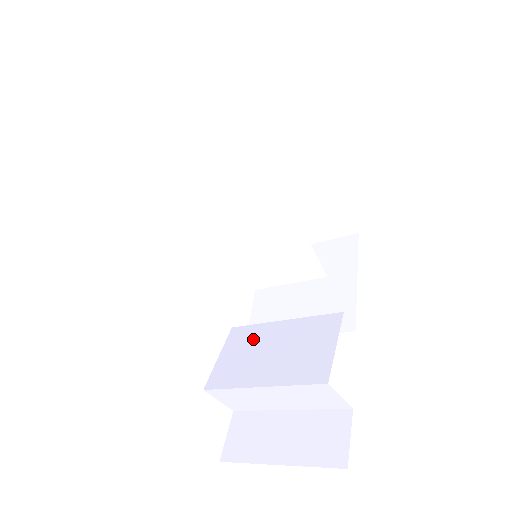
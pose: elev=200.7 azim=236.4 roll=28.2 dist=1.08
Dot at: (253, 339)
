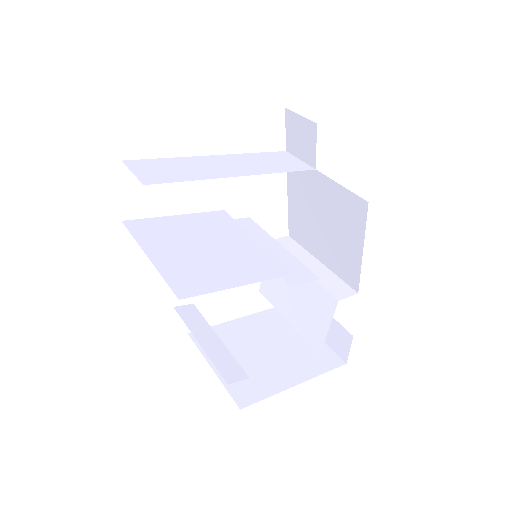
Dot at: occluded
